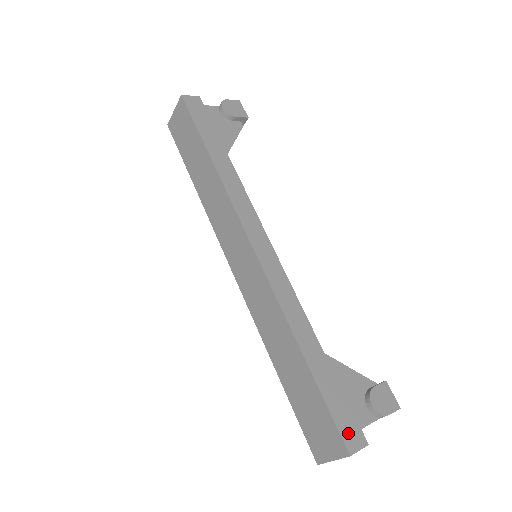
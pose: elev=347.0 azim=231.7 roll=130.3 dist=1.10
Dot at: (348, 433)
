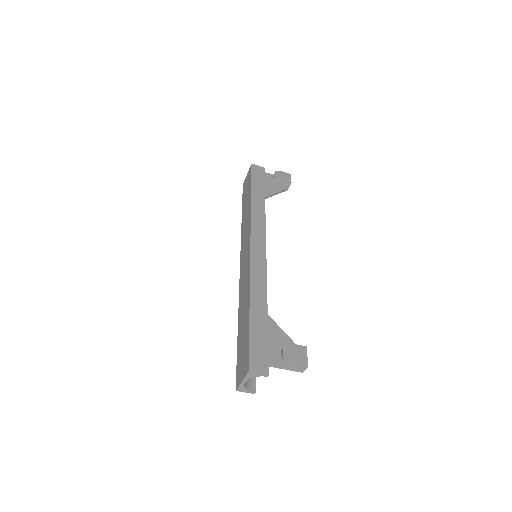
Dot at: (256, 360)
